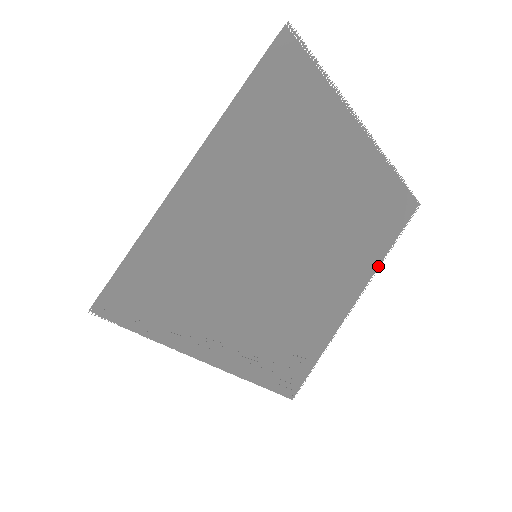
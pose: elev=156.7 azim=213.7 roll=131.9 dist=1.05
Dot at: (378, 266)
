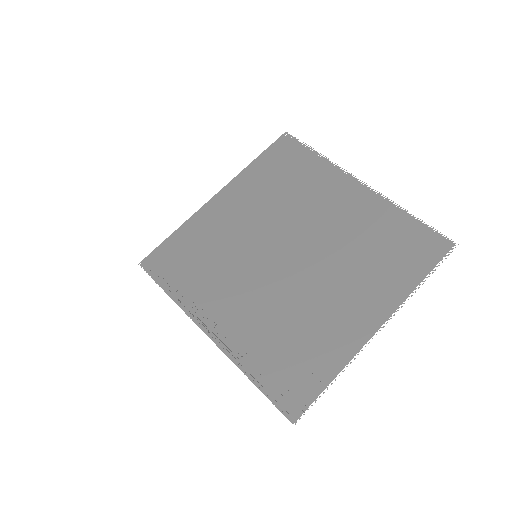
Dot at: (406, 298)
